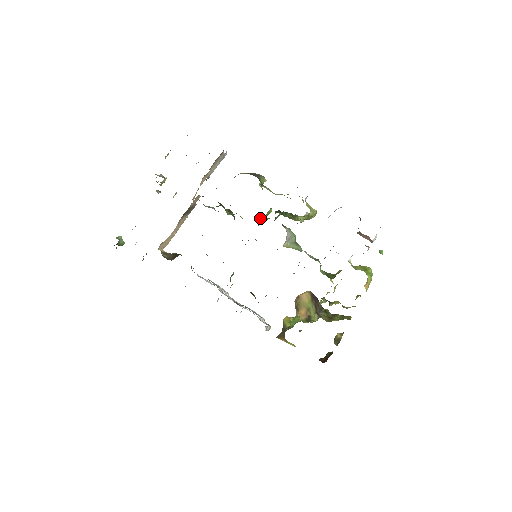
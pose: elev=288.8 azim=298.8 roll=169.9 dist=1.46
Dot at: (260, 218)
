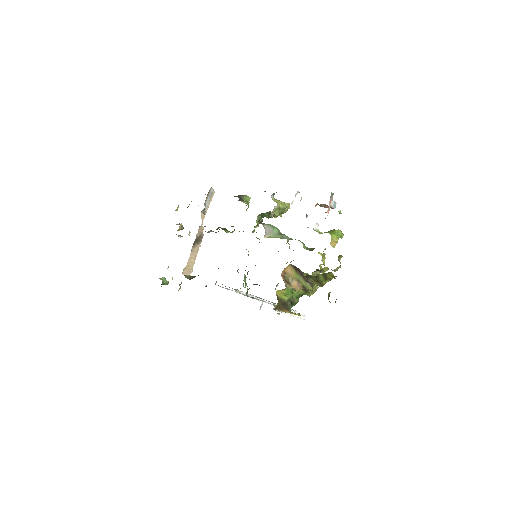
Dot at: (254, 227)
